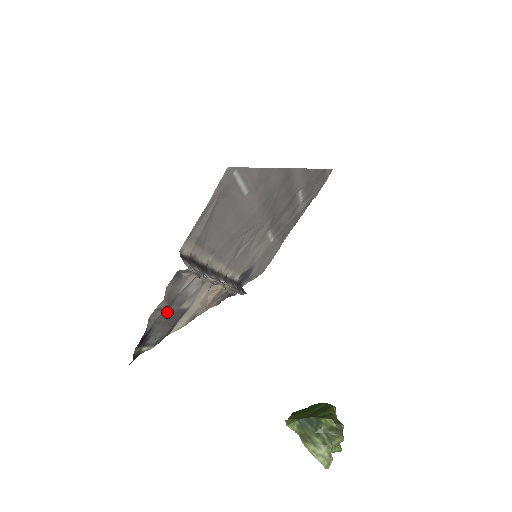
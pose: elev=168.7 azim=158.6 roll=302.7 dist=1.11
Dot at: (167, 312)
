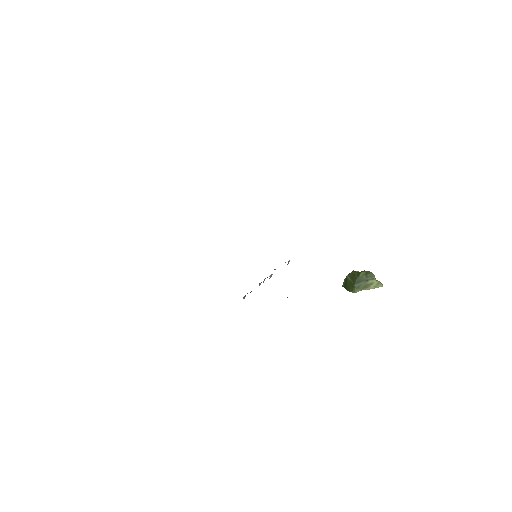
Dot at: occluded
